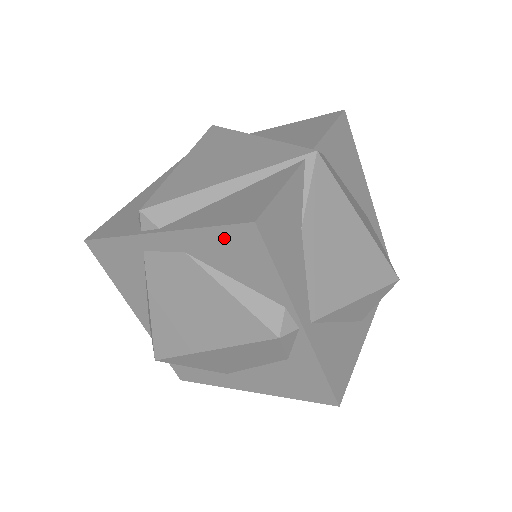
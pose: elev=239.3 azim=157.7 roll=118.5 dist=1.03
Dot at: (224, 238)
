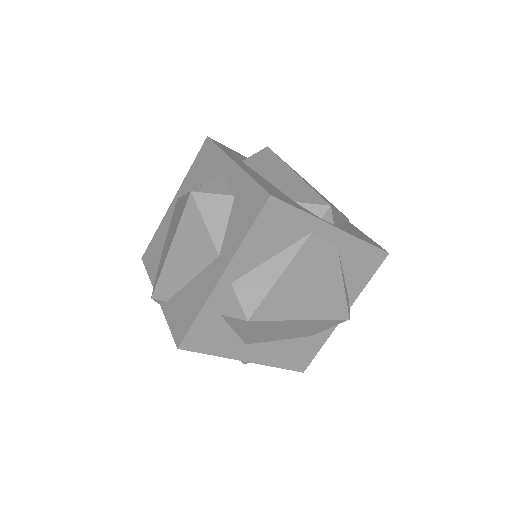
Dot at: (368, 253)
